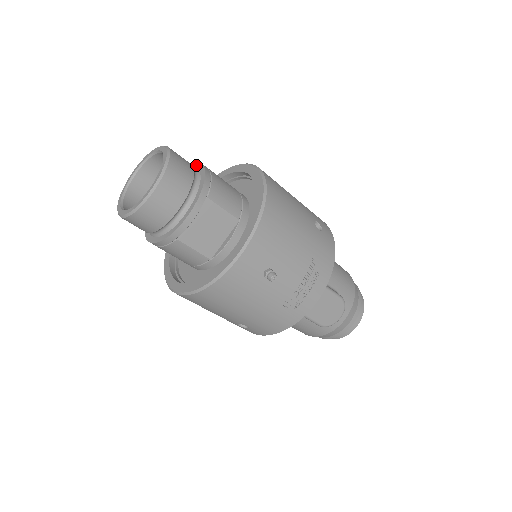
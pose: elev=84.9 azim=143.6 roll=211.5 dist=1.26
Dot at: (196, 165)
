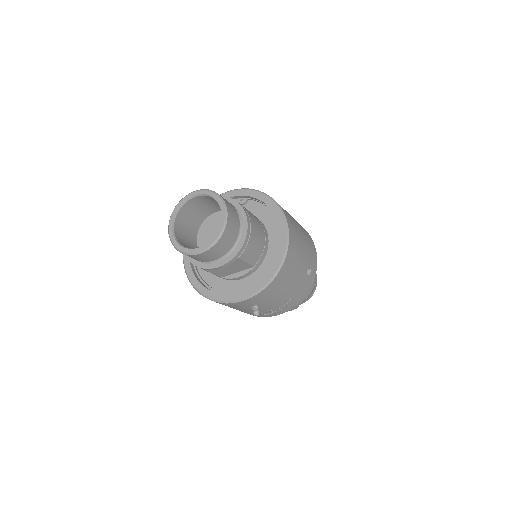
Dot at: (243, 215)
